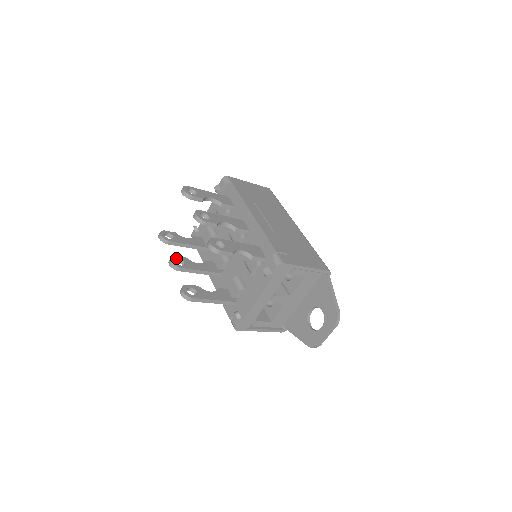
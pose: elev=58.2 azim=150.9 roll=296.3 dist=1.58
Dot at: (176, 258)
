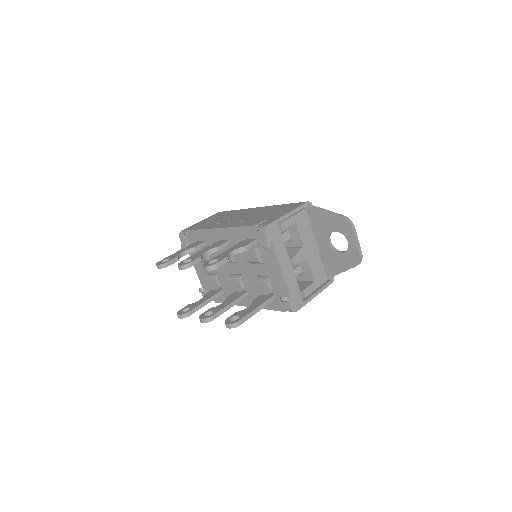
Dot at: (203, 315)
